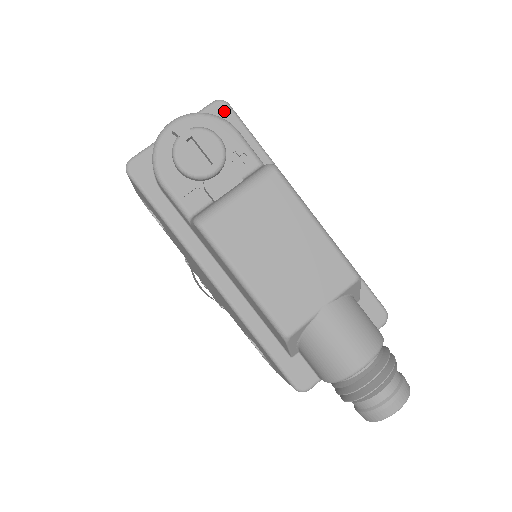
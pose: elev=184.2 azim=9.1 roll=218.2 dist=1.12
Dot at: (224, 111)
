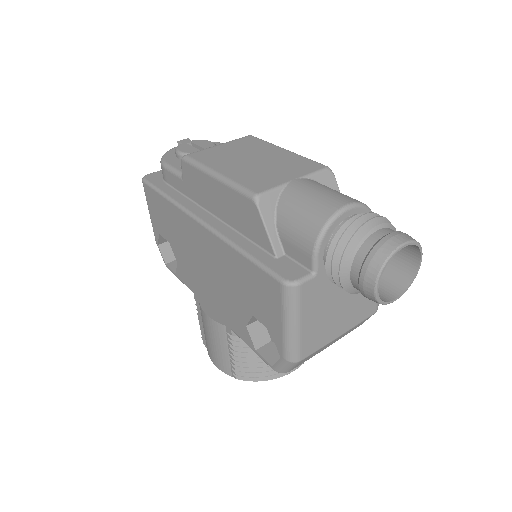
Dot at: occluded
